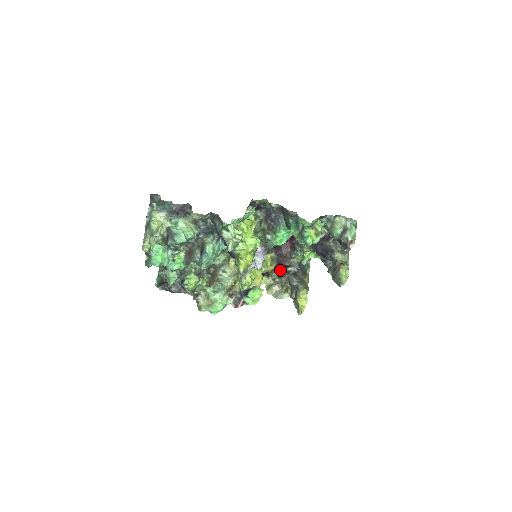
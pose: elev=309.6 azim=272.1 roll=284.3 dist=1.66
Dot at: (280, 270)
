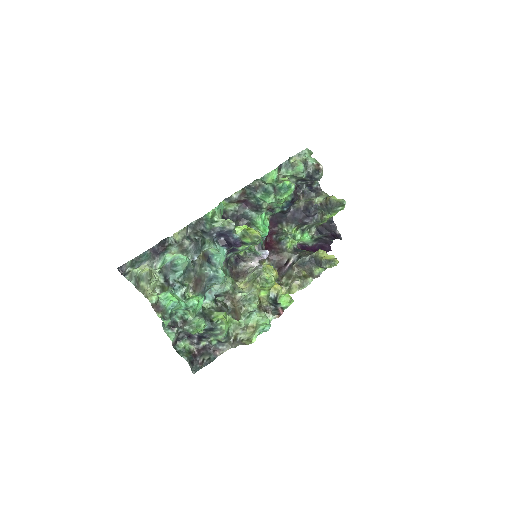
Dot at: (284, 274)
